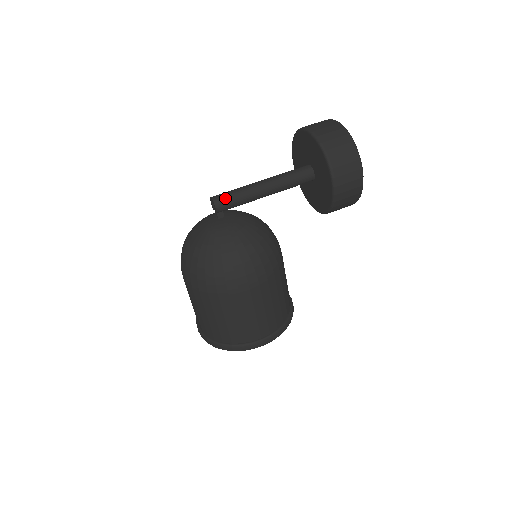
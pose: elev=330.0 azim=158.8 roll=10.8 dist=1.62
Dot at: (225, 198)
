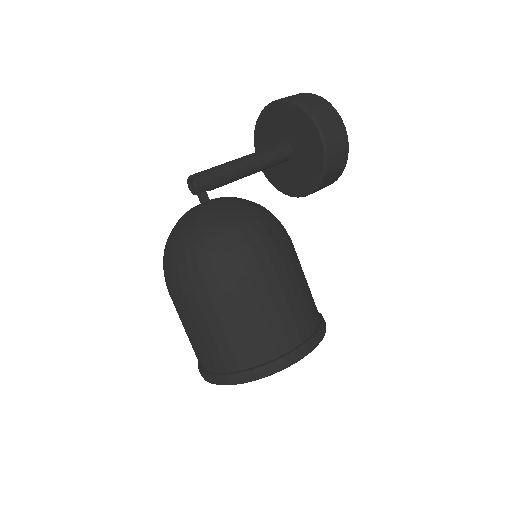
Dot at: (206, 172)
